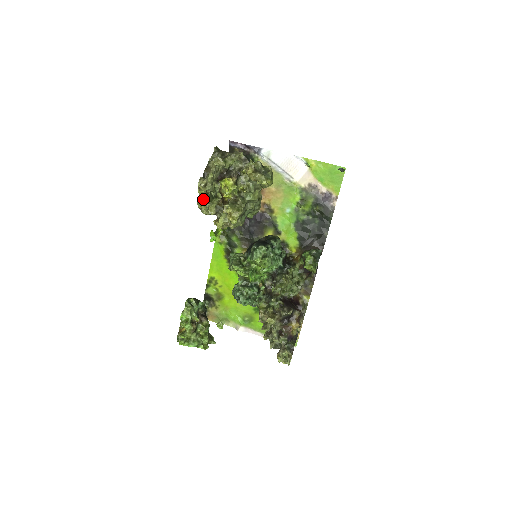
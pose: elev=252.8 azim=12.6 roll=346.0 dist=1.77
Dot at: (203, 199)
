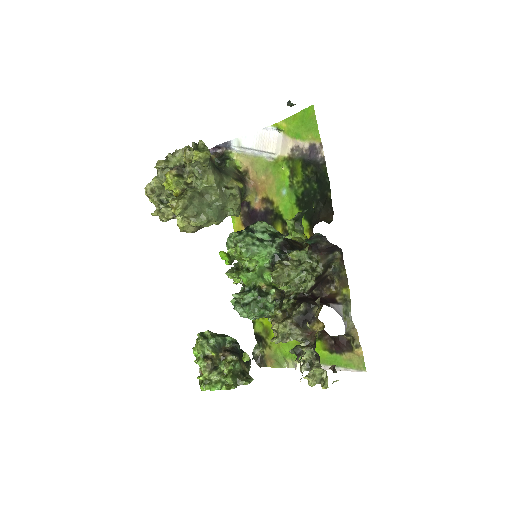
Dot at: (157, 207)
